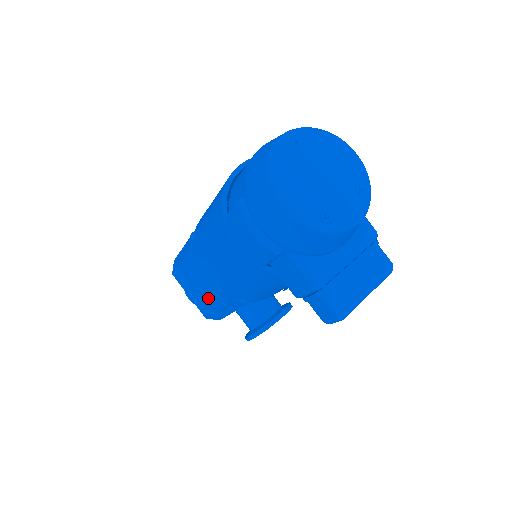
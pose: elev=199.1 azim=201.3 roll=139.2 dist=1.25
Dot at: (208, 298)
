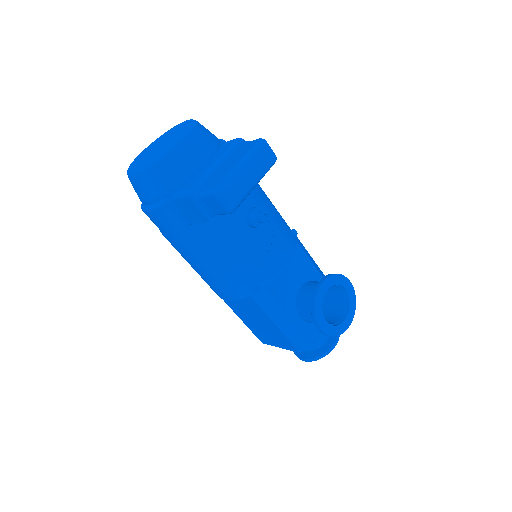
Dot at: (267, 324)
